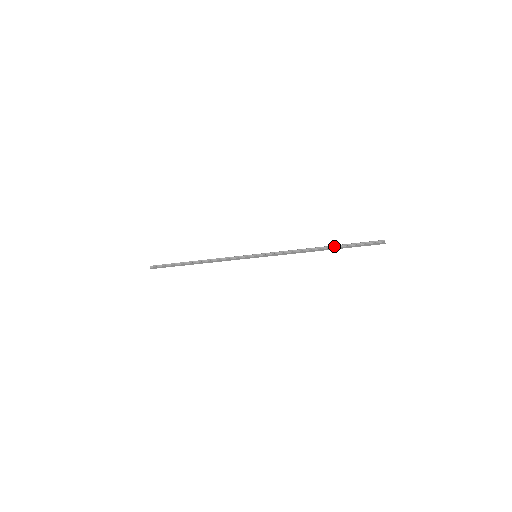
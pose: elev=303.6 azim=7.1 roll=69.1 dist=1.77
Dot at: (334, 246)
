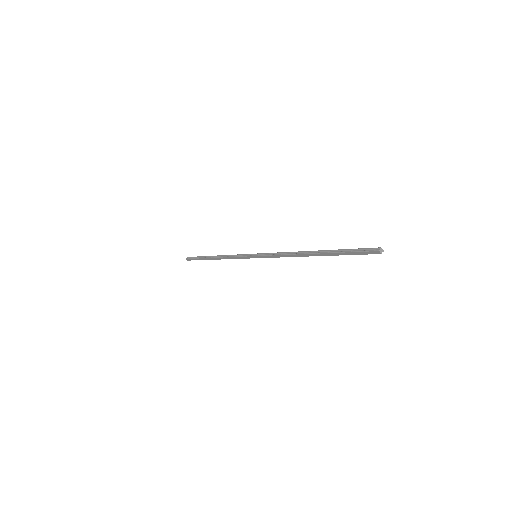
Dot at: (324, 251)
